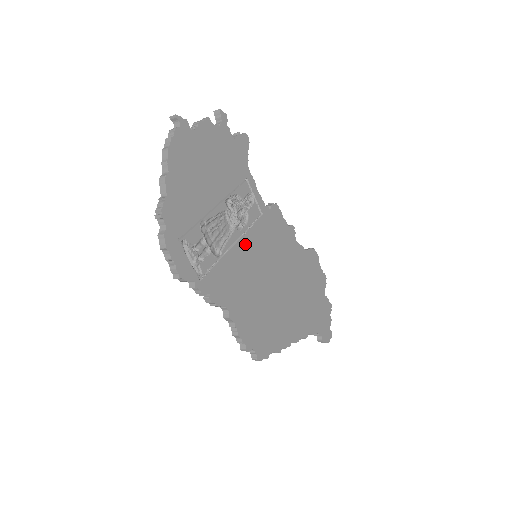
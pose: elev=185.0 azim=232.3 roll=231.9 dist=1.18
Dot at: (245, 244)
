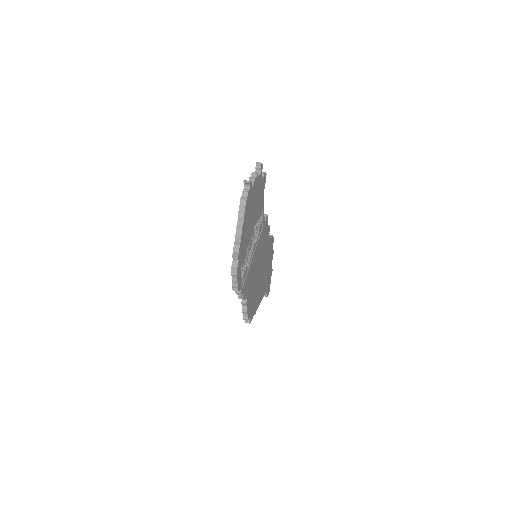
Dot at: (256, 252)
